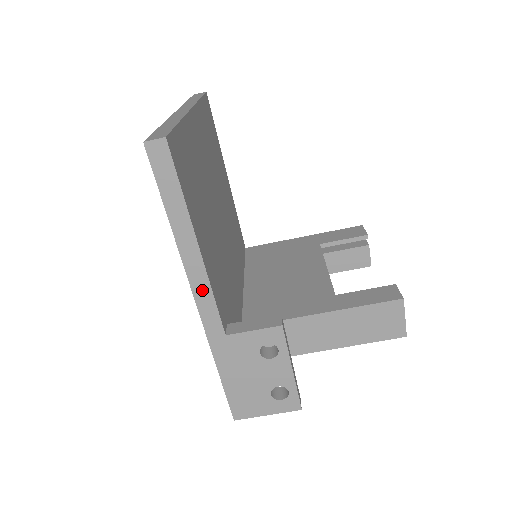
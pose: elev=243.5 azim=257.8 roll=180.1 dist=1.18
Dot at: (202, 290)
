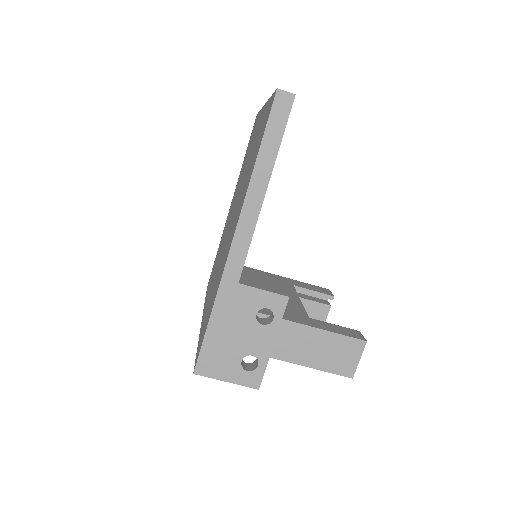
Dot at: (245, 231)
